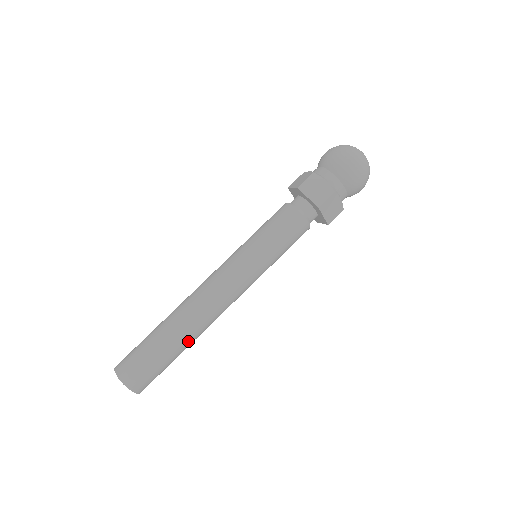
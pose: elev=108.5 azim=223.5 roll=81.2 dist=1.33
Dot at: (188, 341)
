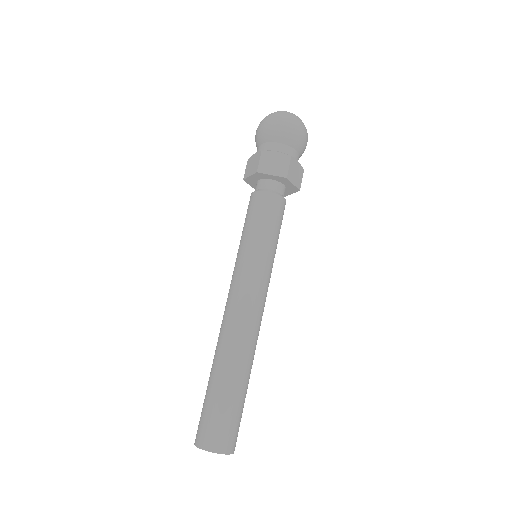
Dot at: (248, 371)
